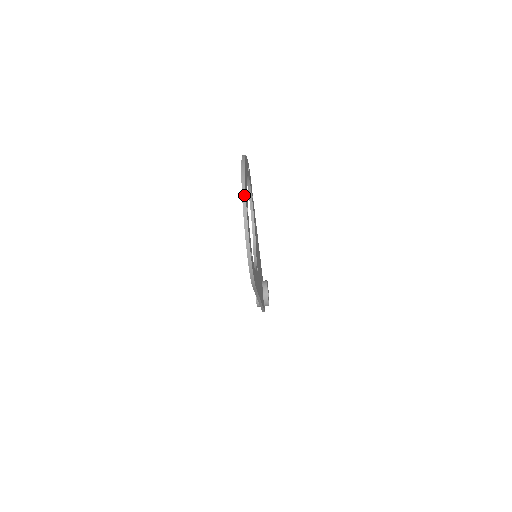
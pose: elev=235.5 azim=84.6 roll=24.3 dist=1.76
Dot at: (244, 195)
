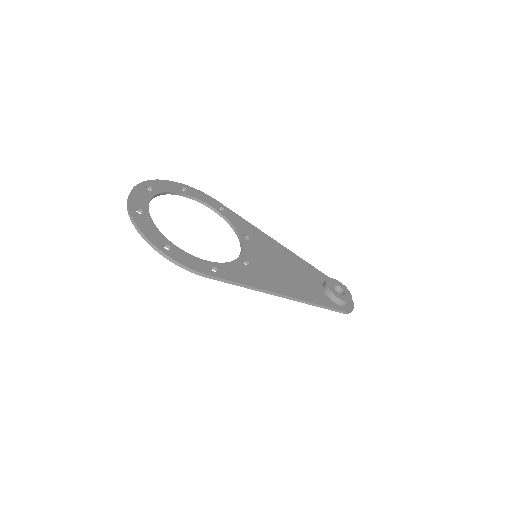
Dot at: (127, 203)
